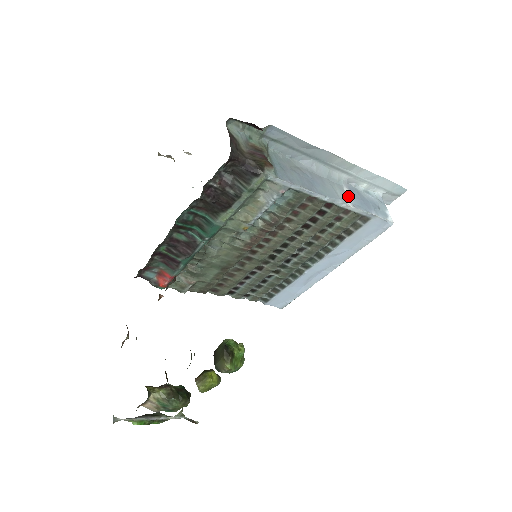
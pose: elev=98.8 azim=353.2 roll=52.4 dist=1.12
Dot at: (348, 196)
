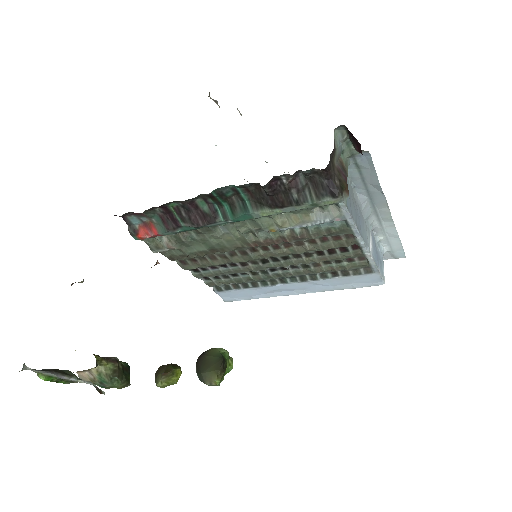
Dot at: (371, 245)
